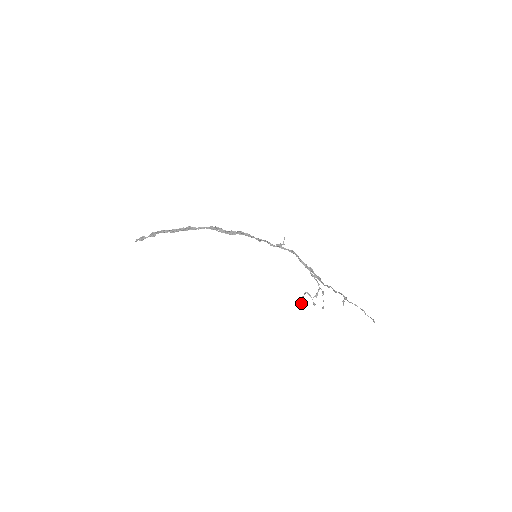
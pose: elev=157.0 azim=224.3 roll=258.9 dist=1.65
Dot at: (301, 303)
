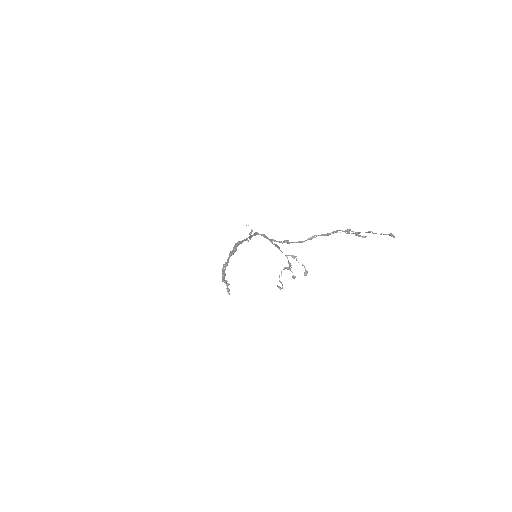
Dot at: occluded
